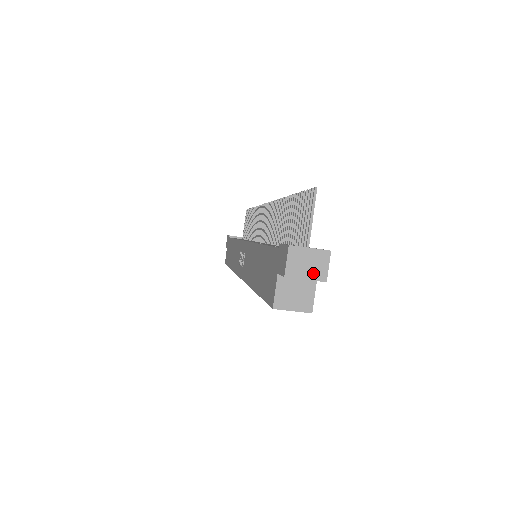
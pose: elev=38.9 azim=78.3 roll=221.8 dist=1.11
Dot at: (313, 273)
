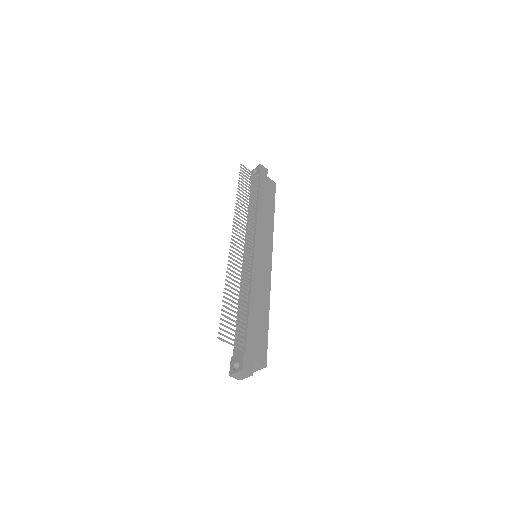
Dot at: (246, 376)
